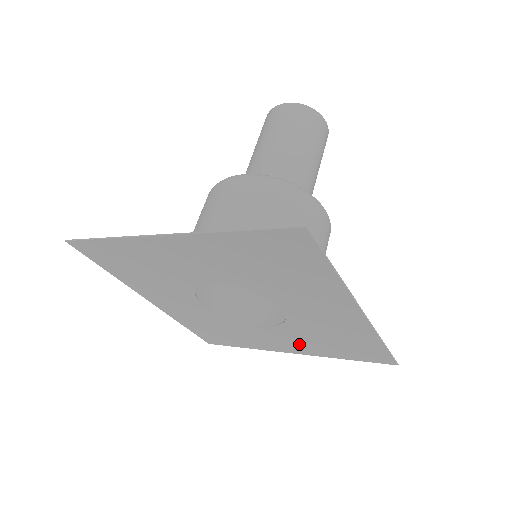
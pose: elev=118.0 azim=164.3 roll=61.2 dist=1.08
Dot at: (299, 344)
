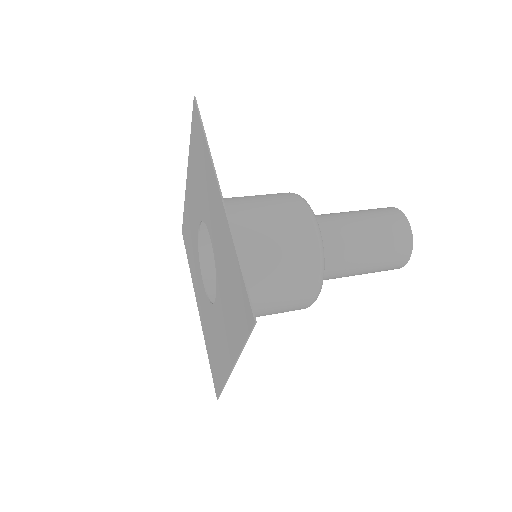
Dot at: (228, 330)
